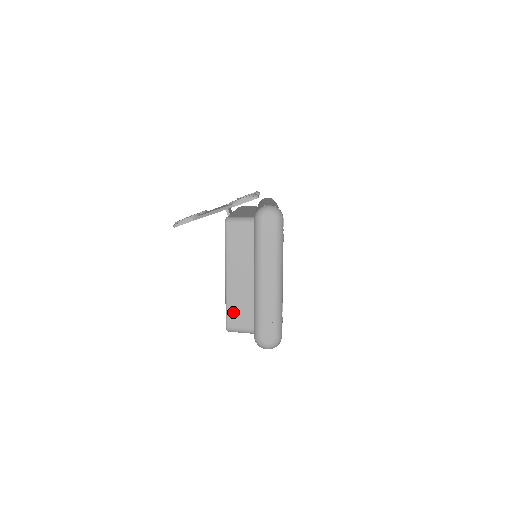
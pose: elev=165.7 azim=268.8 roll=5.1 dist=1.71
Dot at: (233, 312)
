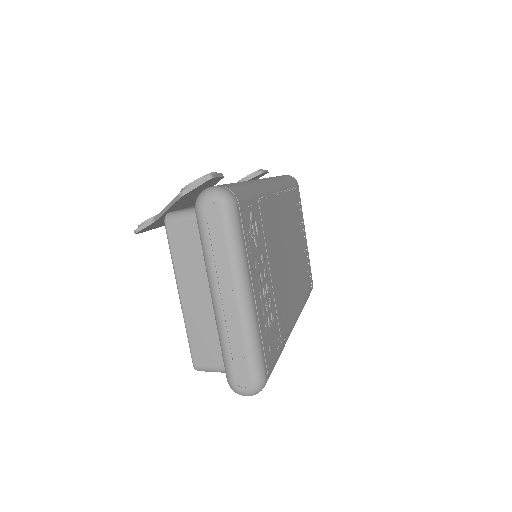
Dot at: (197, 345)
